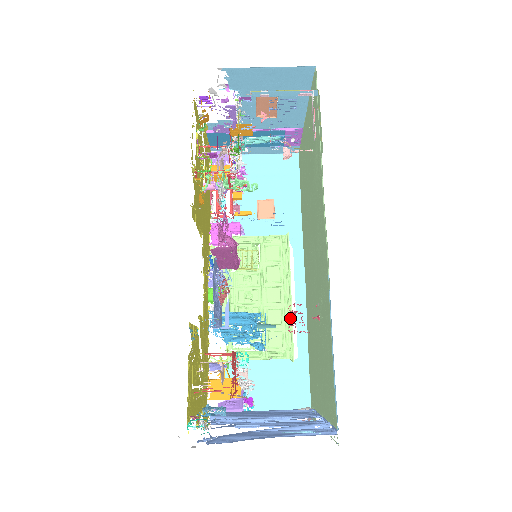
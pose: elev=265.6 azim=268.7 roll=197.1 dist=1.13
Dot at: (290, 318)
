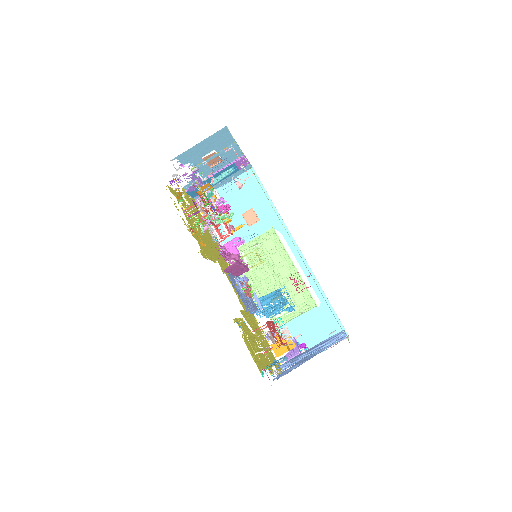
Dot at: (302, 281)
